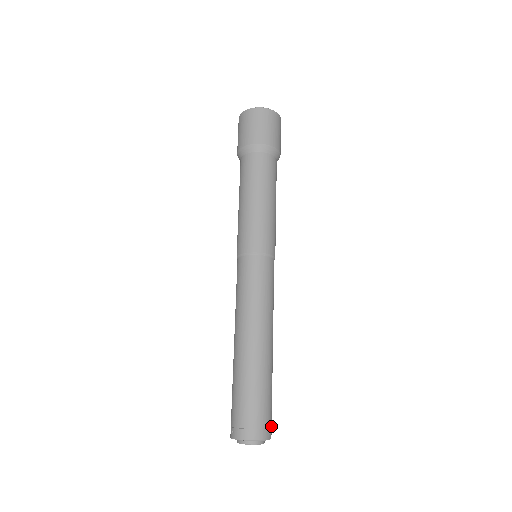
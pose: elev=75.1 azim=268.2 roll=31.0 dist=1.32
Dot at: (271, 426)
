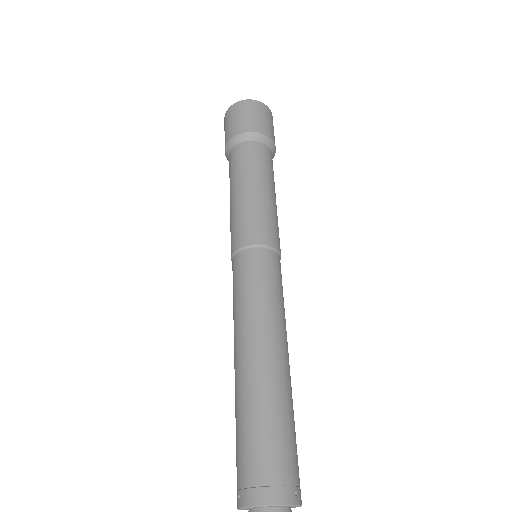
Dot at: (299, 484)
